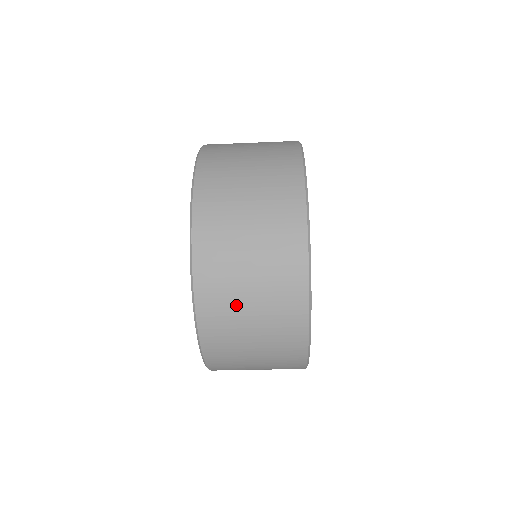
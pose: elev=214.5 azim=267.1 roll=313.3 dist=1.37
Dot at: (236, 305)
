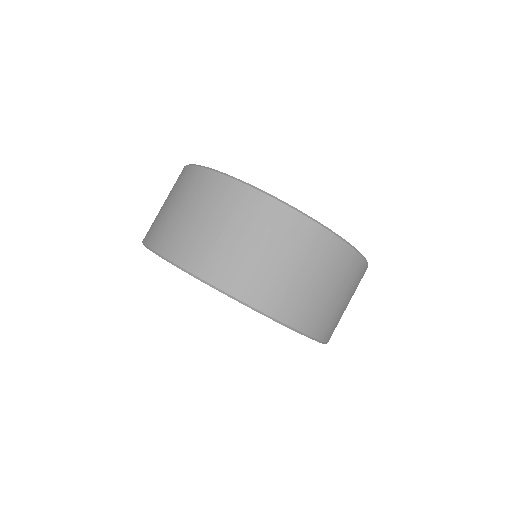
Dot at: (158, 214)
